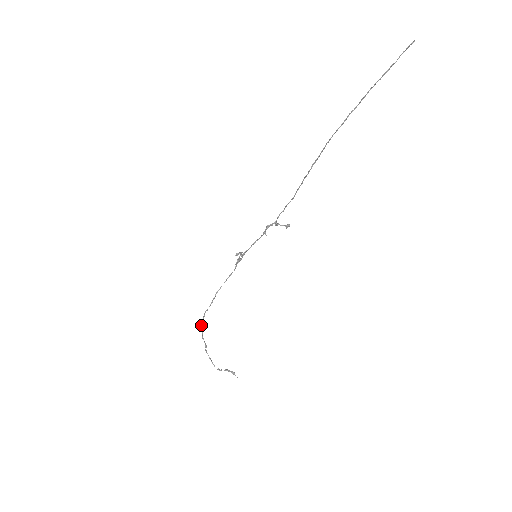
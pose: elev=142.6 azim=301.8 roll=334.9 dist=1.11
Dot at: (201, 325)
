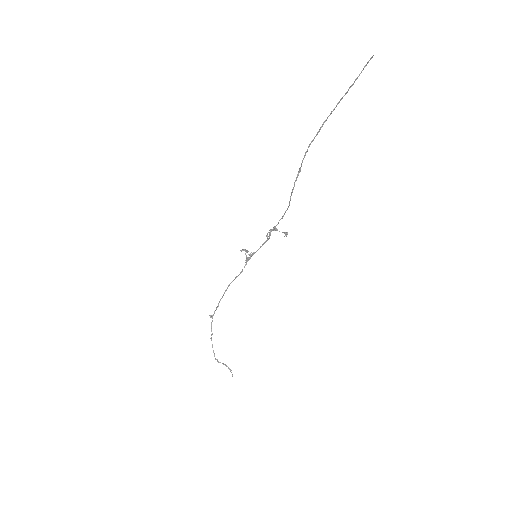
Dot at: occluded
